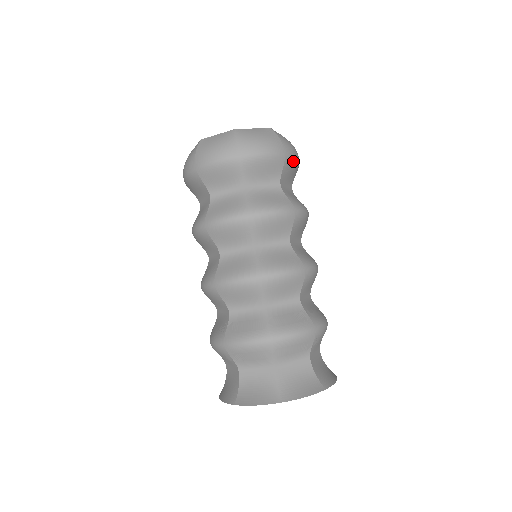
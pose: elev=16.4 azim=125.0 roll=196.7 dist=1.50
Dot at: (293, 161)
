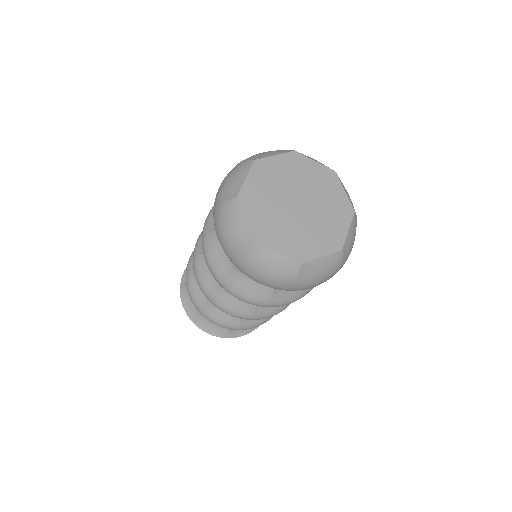
Dot at: occluded
